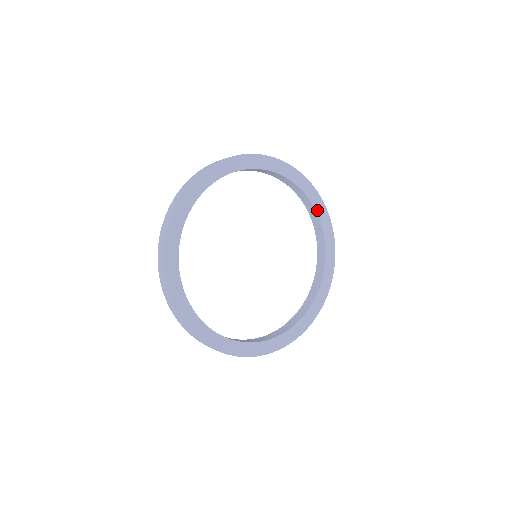
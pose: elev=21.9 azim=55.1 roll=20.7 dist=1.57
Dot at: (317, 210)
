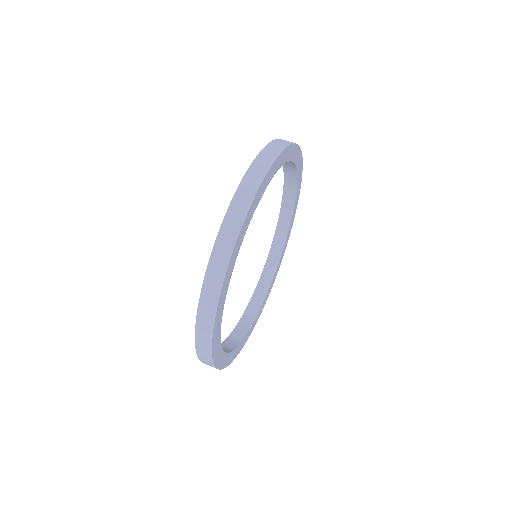
Dot at: (282, 253)
